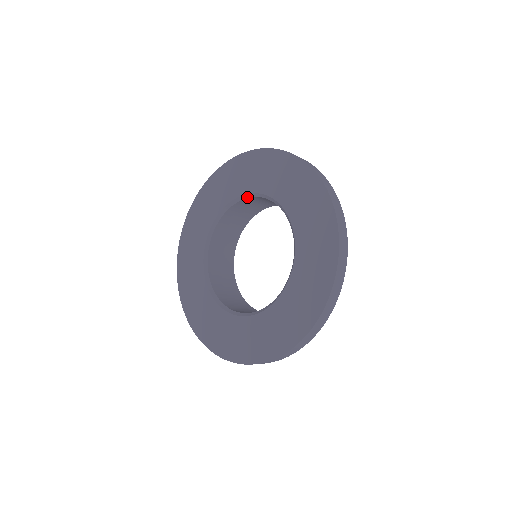
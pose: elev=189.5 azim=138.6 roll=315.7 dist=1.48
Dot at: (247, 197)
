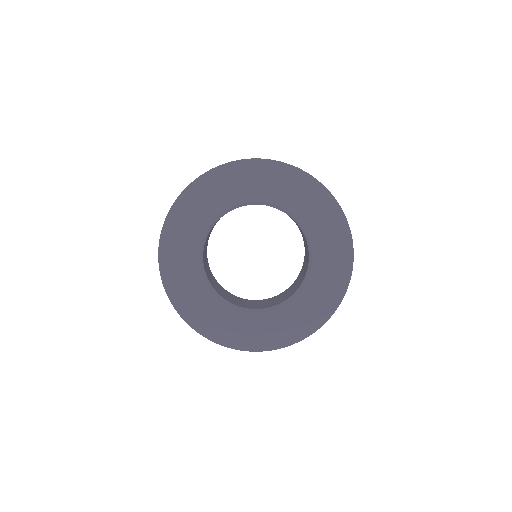
Dot at: (281, 210)
